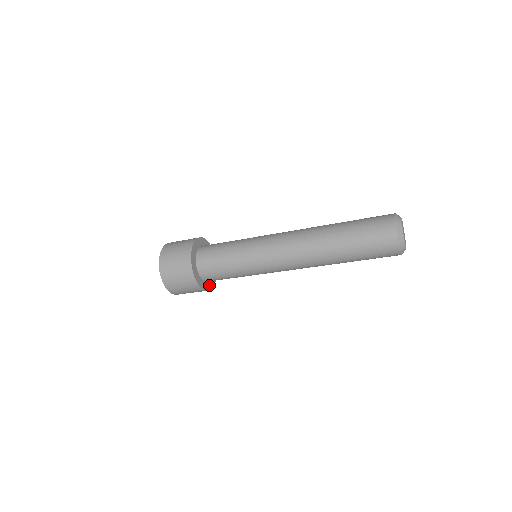
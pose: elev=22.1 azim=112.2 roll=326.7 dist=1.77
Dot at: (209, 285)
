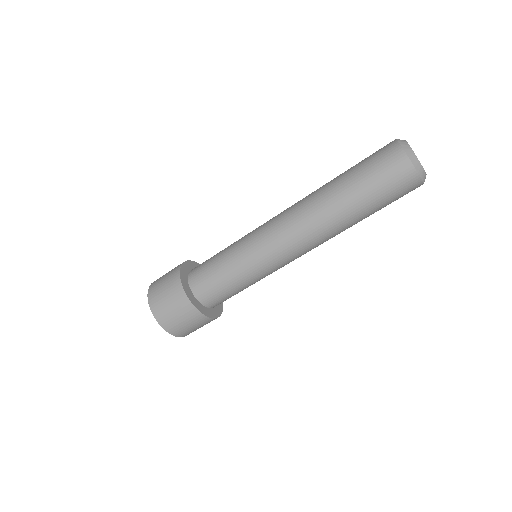
Dot at: (204, 310)
